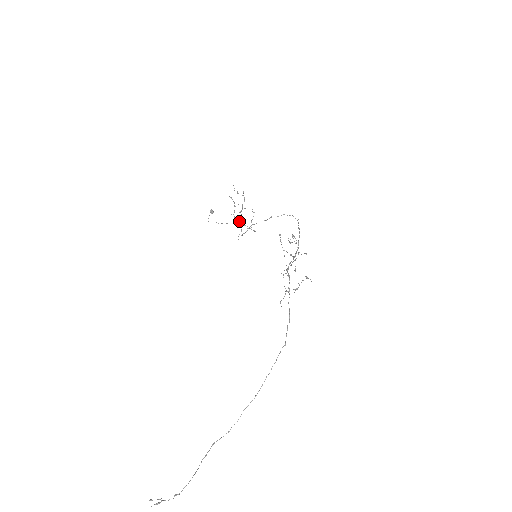
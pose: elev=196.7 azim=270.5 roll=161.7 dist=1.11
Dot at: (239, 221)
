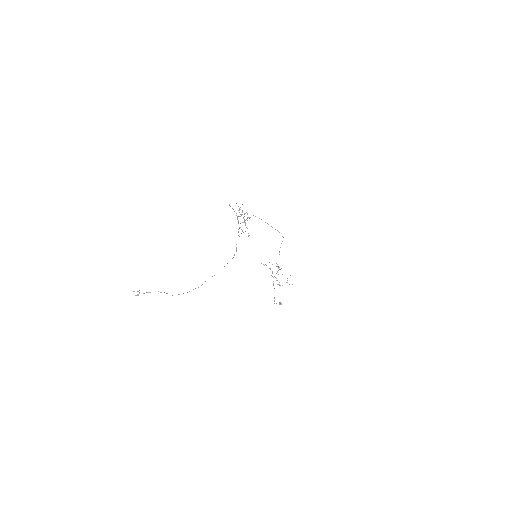
Dot at: (276, 278)
